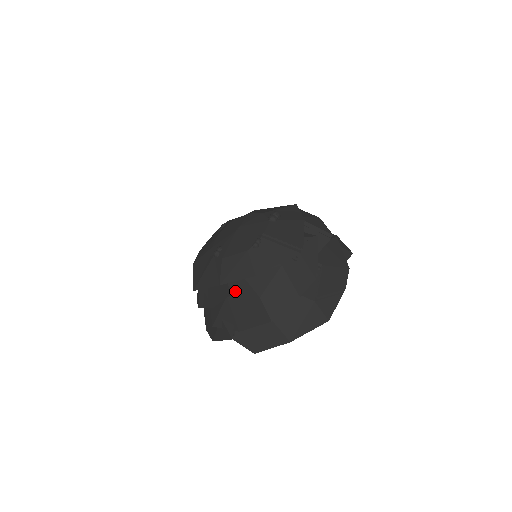
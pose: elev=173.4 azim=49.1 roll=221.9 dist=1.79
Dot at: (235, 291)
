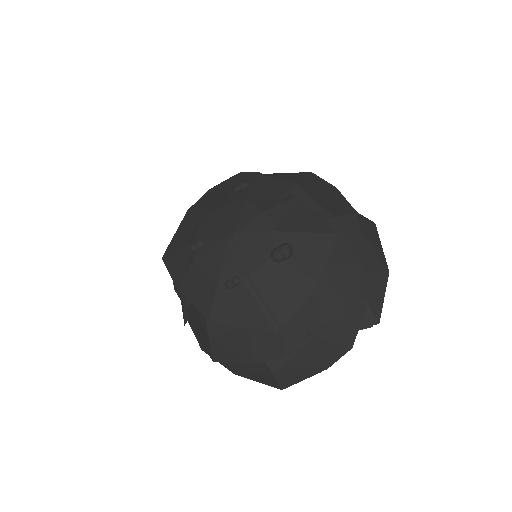
Dot at: occluded
